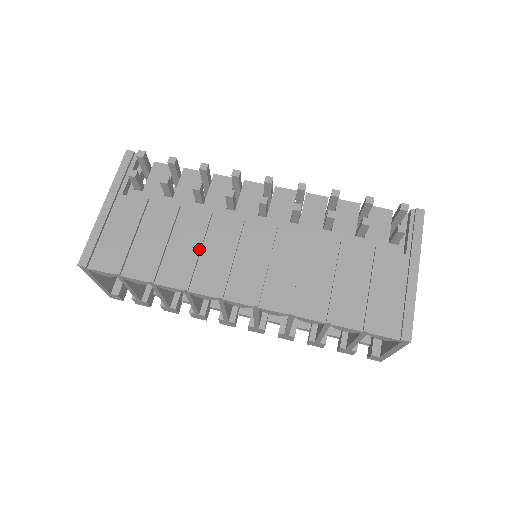
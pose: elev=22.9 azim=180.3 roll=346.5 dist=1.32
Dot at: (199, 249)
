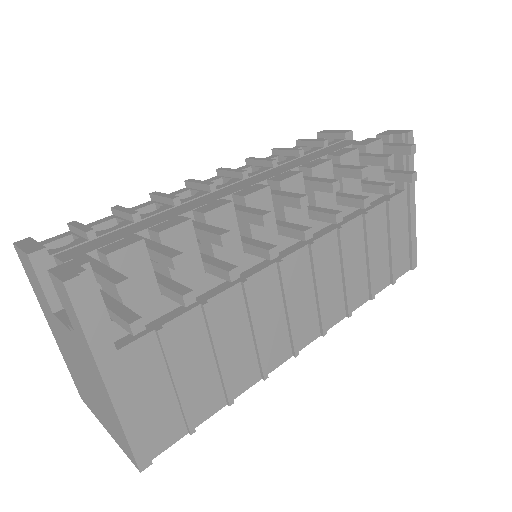
Dot at: (257, 332)
